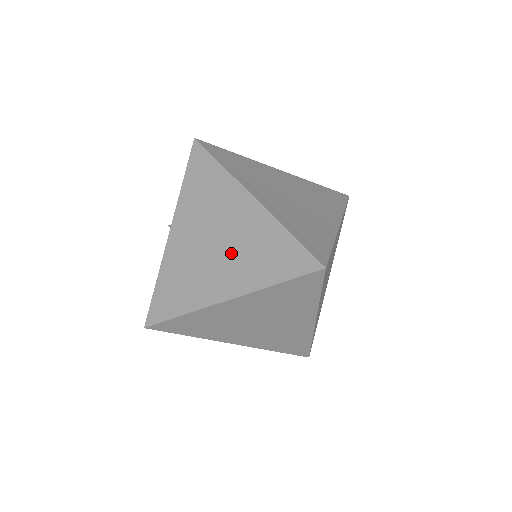
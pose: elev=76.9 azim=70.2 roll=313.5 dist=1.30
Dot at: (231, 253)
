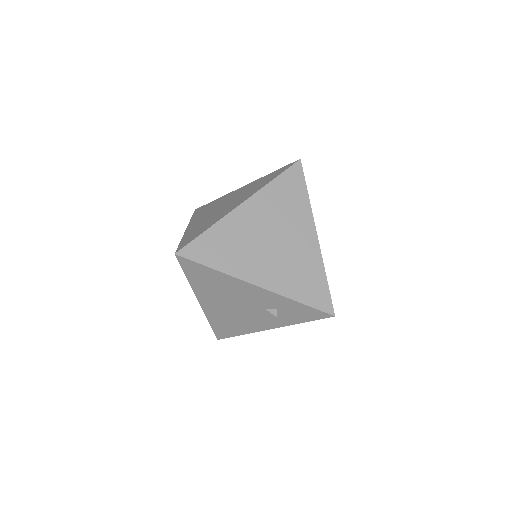
Dot at: (237, 198)
